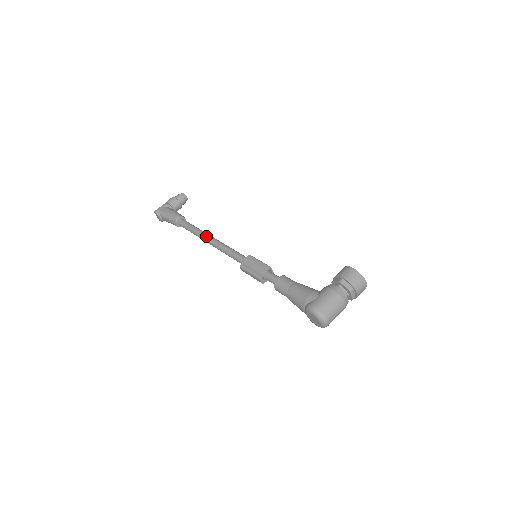
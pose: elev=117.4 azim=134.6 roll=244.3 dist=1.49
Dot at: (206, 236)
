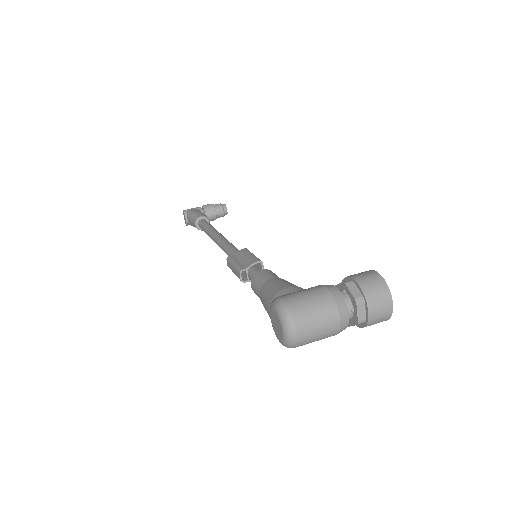
Dot at: (215, 232)
